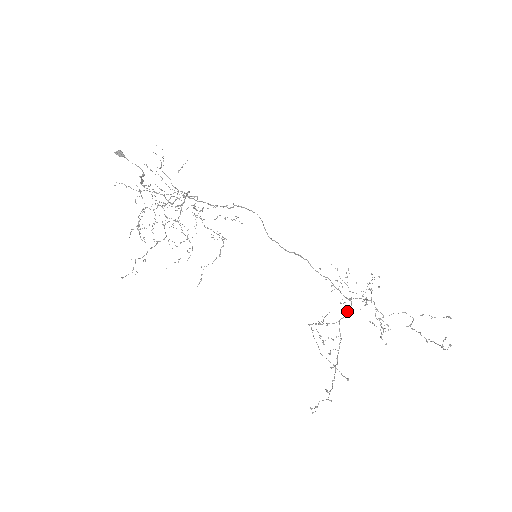
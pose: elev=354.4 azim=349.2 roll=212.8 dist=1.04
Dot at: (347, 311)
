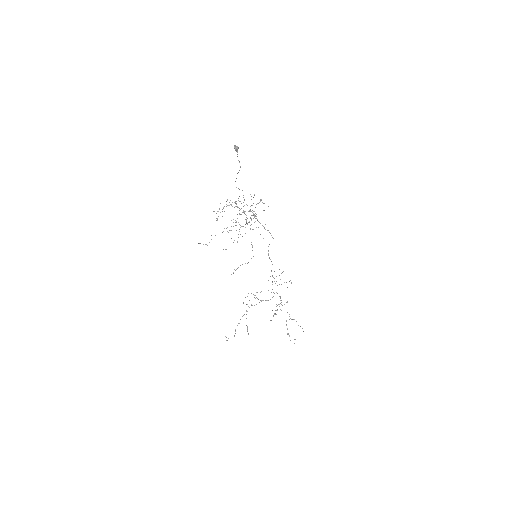
Dot at: occluded
